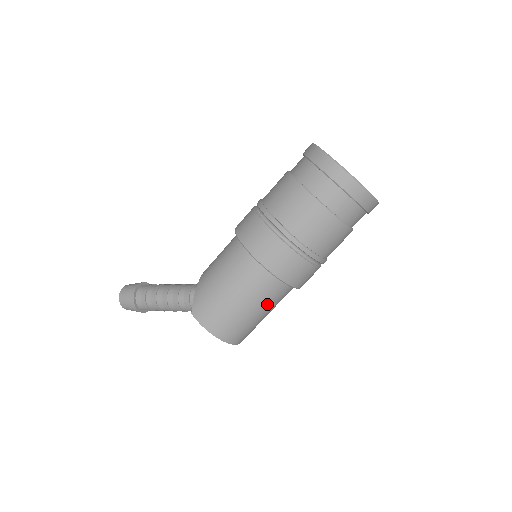
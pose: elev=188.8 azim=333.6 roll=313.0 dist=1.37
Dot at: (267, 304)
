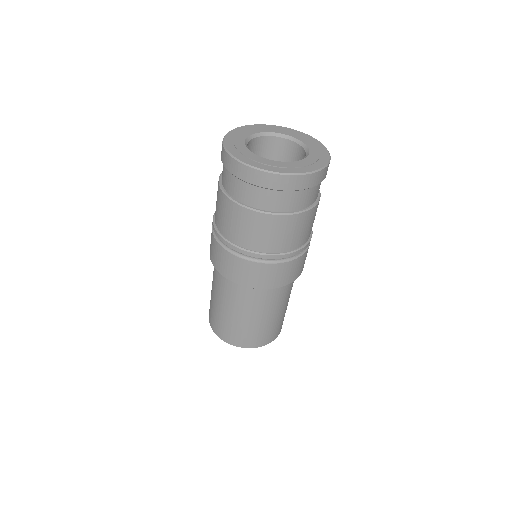
Dot at: (240, 306)
